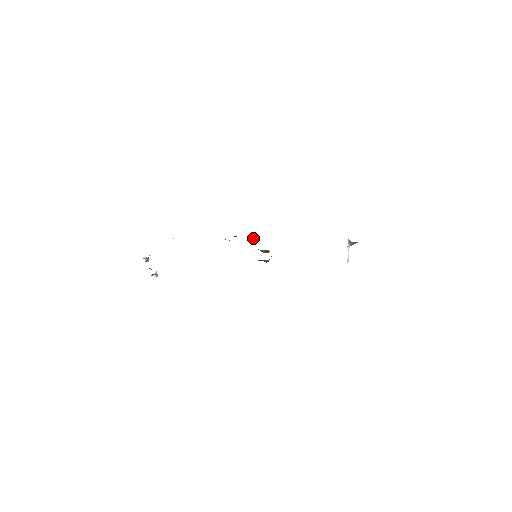
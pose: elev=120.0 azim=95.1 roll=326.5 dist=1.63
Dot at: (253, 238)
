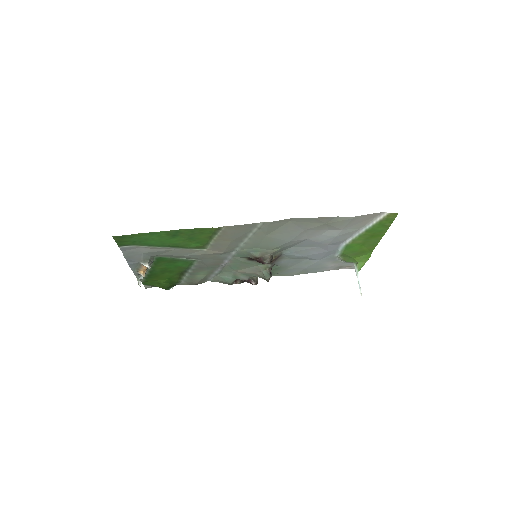
Dot at: (255, 279)
